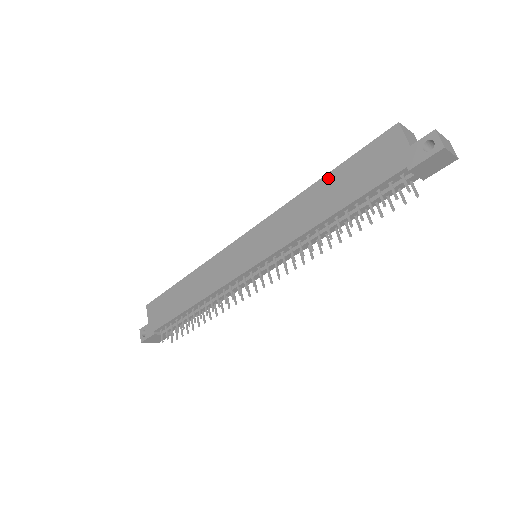
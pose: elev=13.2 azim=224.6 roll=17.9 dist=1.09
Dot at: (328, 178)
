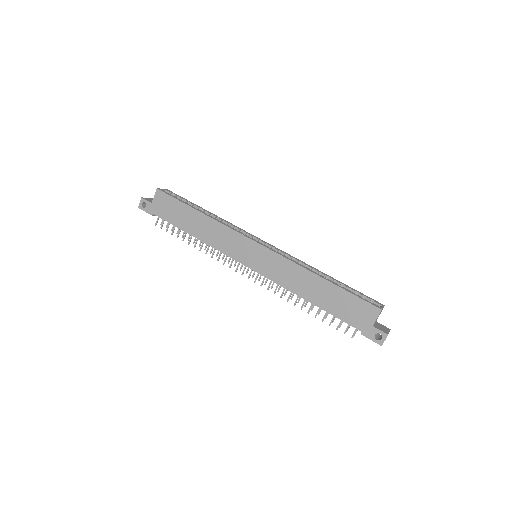
Dot at: (328, 285)
